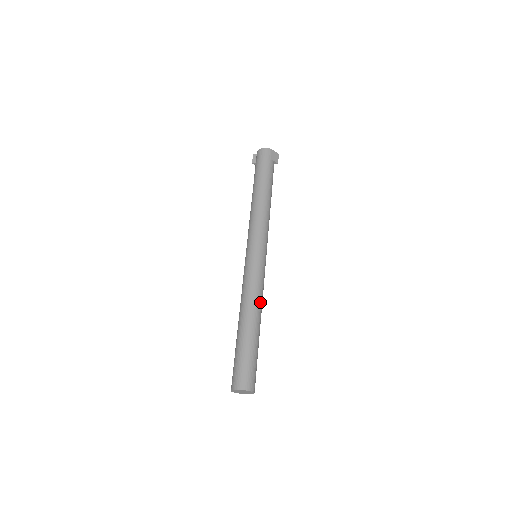
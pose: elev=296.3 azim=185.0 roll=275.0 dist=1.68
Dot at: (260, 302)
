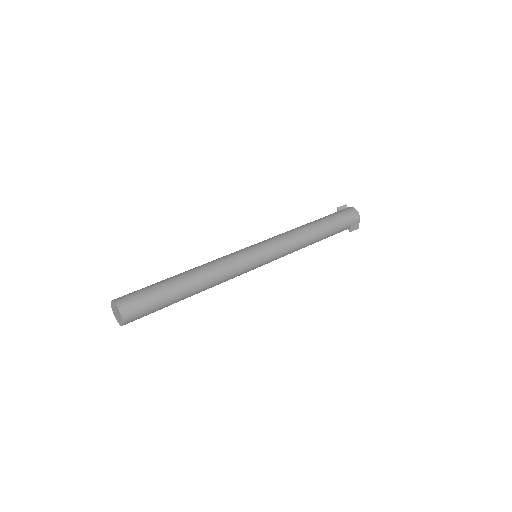
Dot at: (215, 283)
